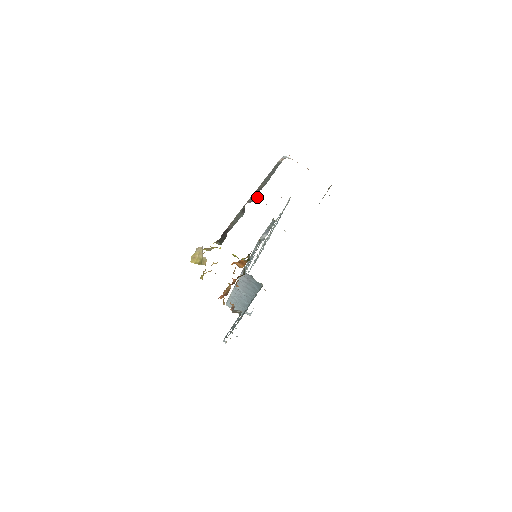
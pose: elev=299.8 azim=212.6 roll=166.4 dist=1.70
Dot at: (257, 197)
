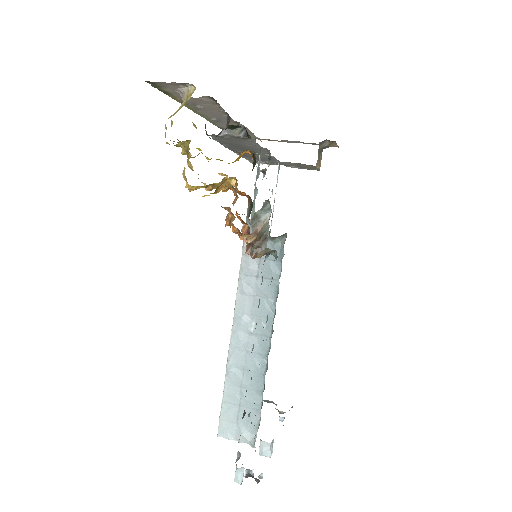
Dot at: occluded
